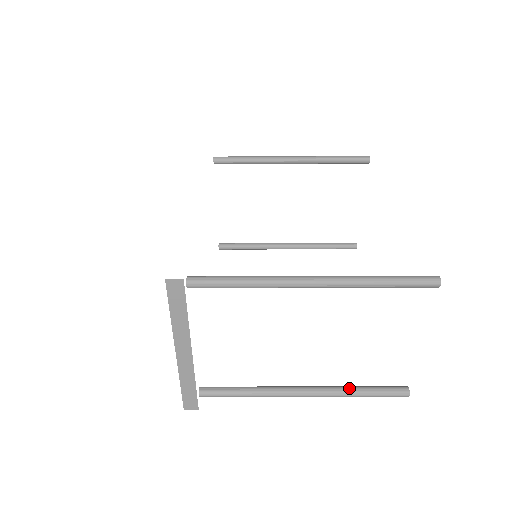
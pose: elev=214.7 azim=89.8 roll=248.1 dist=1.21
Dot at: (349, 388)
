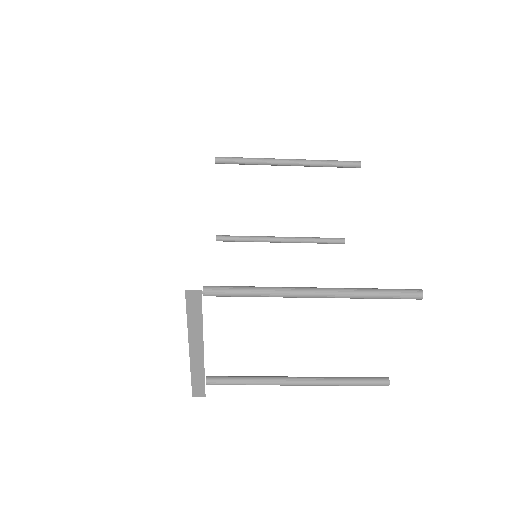
Dot at: (338, 378)
